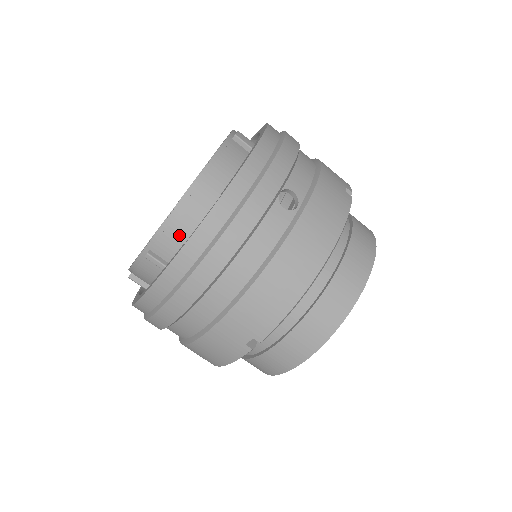
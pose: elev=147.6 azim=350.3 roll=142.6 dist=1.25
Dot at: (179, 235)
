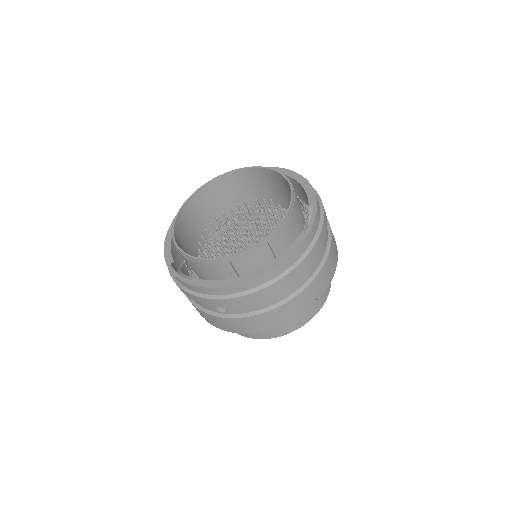
Dot at: (288, 229)
